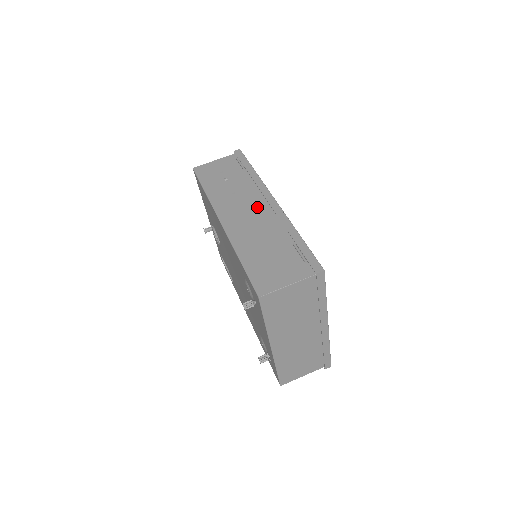
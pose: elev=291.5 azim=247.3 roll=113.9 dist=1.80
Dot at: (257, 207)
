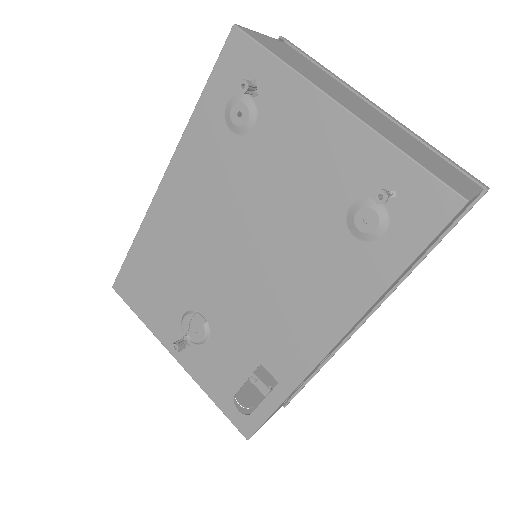
Dot at: occluded
